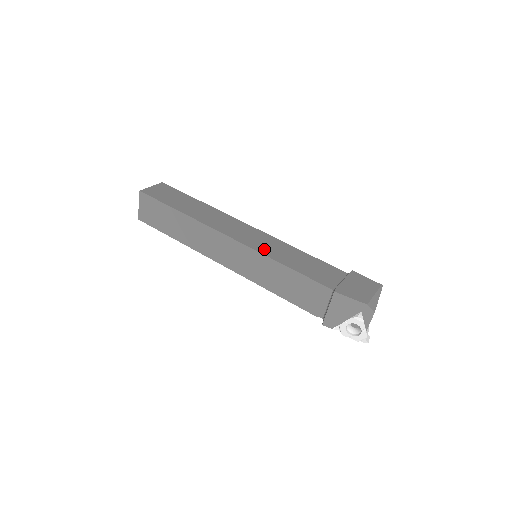
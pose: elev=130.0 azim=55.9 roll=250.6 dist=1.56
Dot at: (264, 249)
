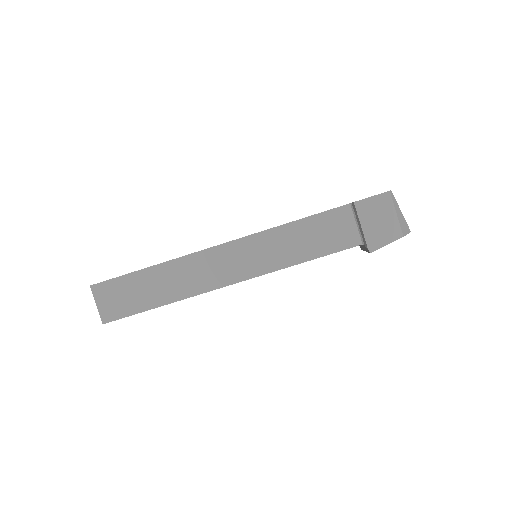
Dot at: (270, 263)
